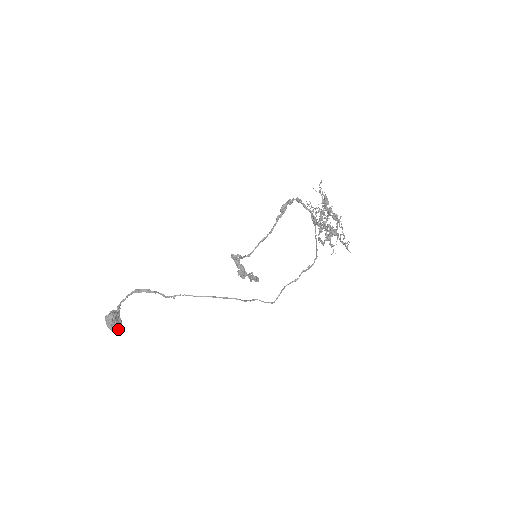
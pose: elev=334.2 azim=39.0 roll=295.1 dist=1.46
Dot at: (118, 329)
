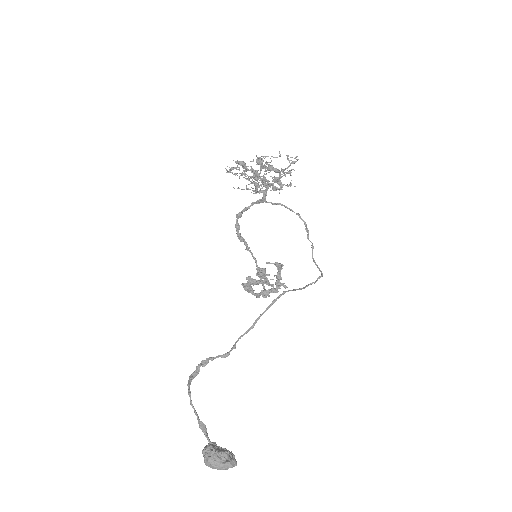
Dot at: (231, 458)
